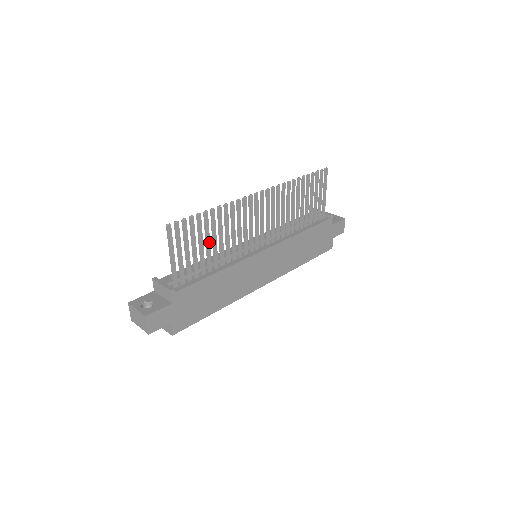
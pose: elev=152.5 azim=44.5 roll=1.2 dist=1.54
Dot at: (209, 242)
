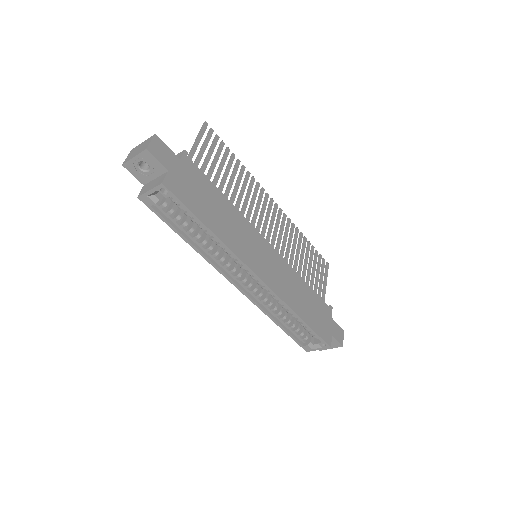
Dot at: (227, 175)
